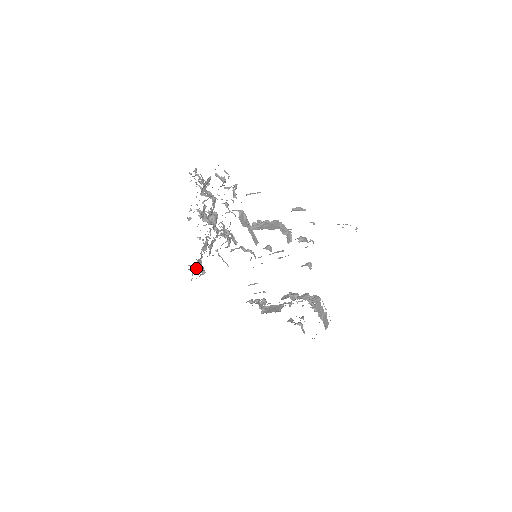
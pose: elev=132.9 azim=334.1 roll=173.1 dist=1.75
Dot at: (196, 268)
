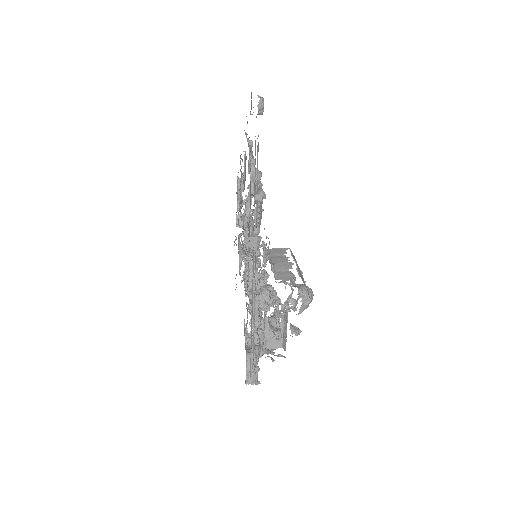
Dot at: (258, 367)
